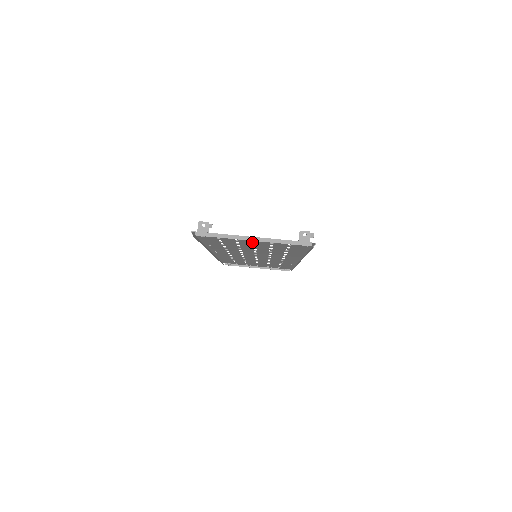
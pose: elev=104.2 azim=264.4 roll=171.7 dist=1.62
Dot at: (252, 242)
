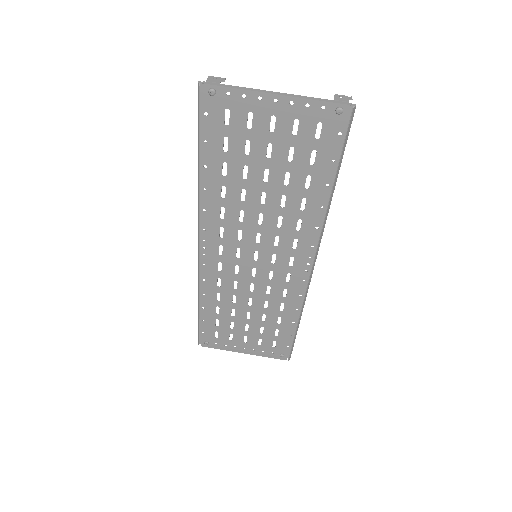
Dot at: (269, 135)
